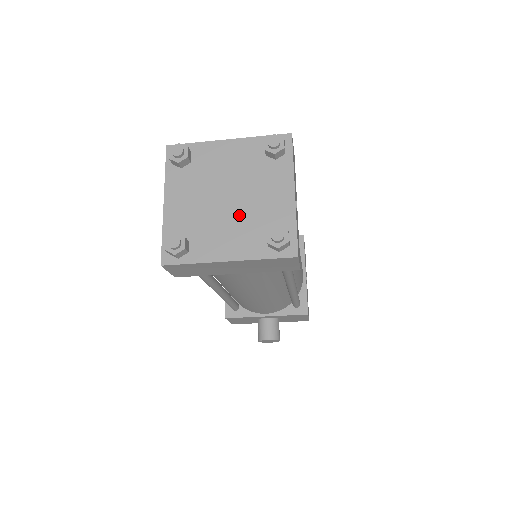
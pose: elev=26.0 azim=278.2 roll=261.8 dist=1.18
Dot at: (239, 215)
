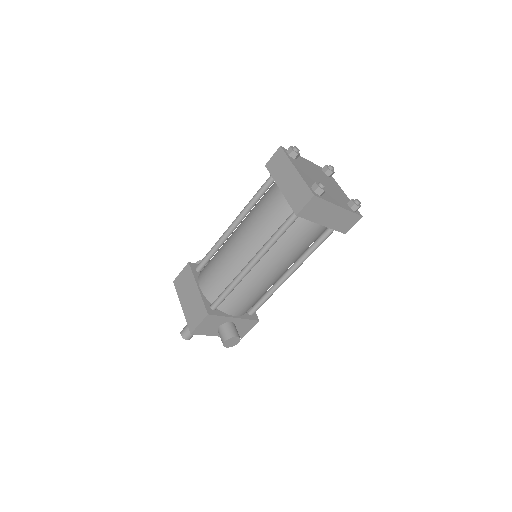
Dot at: (331, 190)
